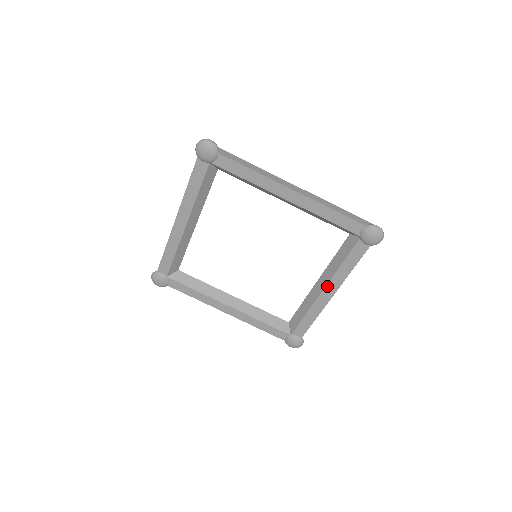
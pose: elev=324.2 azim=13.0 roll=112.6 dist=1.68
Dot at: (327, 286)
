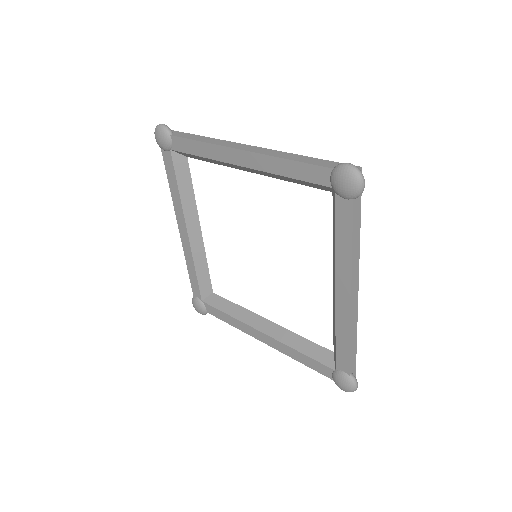
Dot at: (337, 282)
